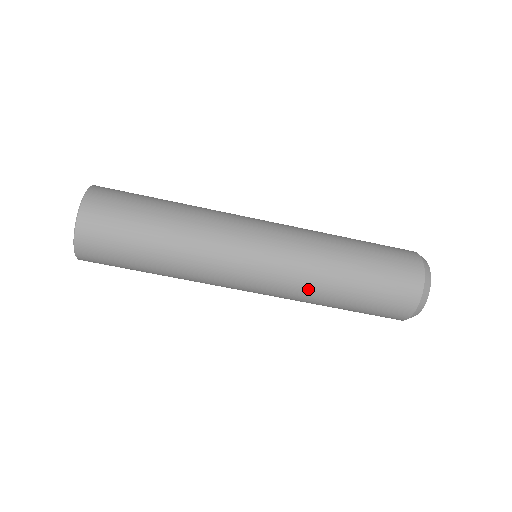
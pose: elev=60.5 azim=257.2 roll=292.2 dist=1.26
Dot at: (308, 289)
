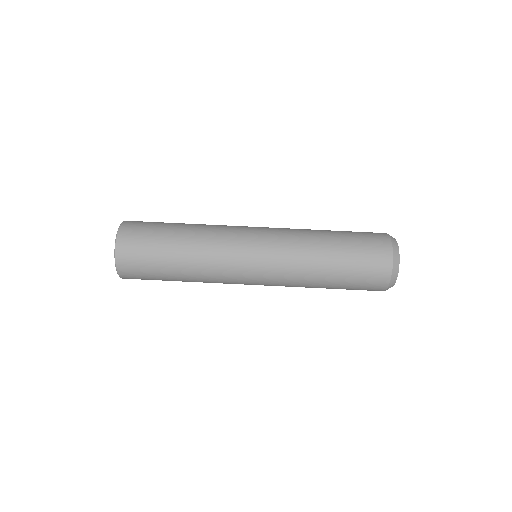
Dot at: (300, 232)
